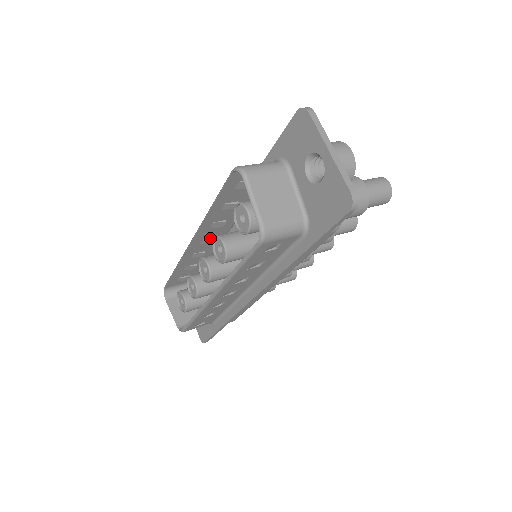
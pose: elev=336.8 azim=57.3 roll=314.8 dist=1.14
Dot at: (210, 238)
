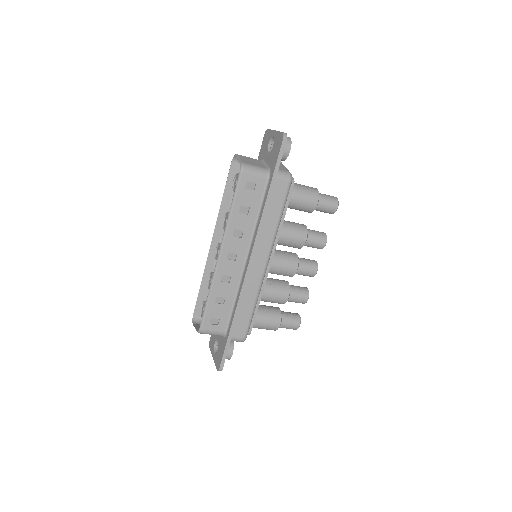
Dot at: occluded
